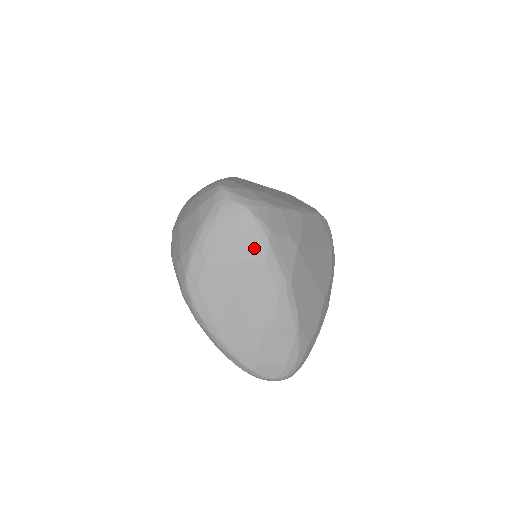
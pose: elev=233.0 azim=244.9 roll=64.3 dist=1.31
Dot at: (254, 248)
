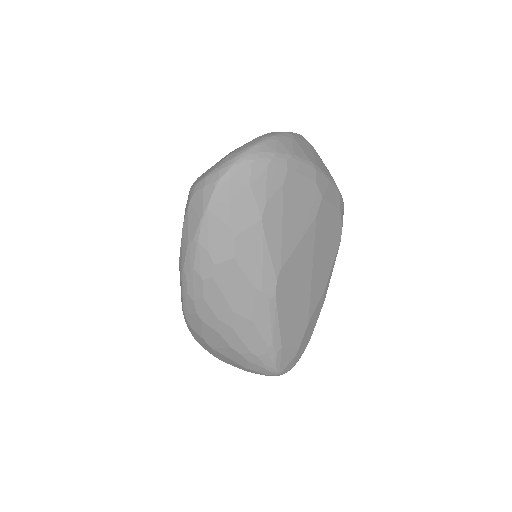
Dot at: occluded
